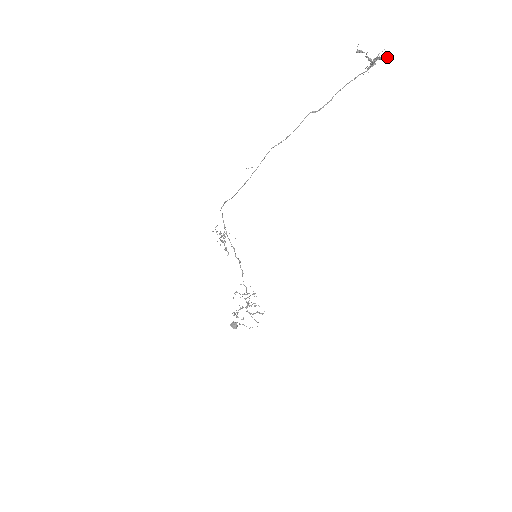
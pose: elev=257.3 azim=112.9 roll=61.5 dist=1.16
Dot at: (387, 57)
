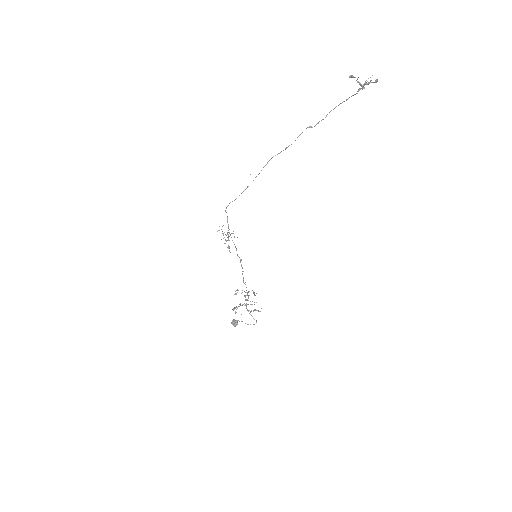
Dot at: (375, 82)
